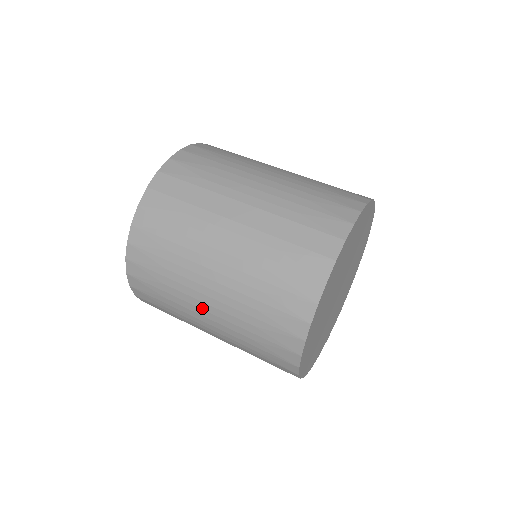
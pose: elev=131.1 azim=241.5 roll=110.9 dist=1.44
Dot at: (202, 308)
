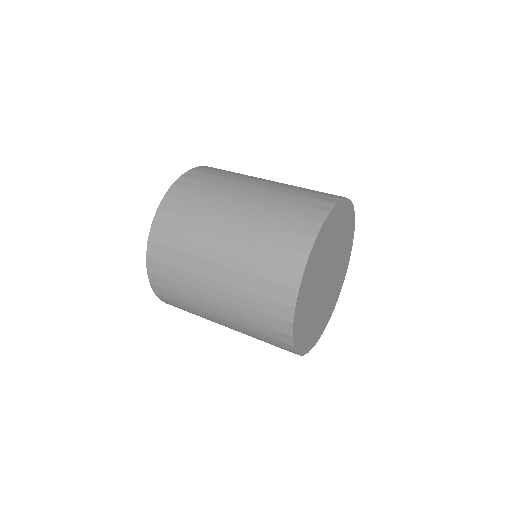
Dot at: occluded
